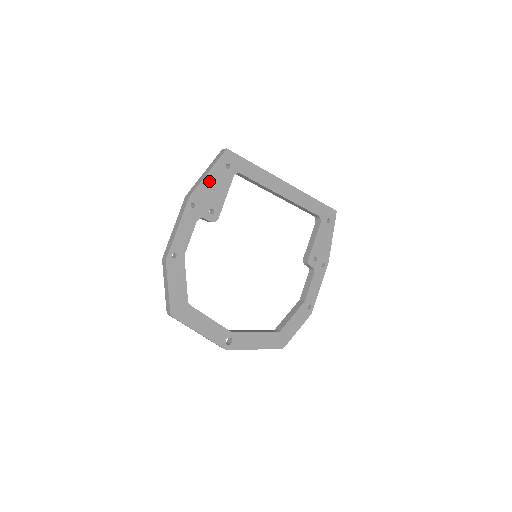
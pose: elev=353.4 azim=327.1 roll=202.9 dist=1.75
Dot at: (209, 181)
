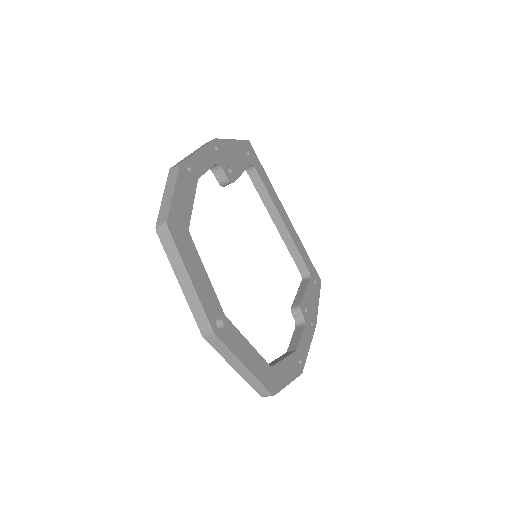
Dot at: (232, 146)
